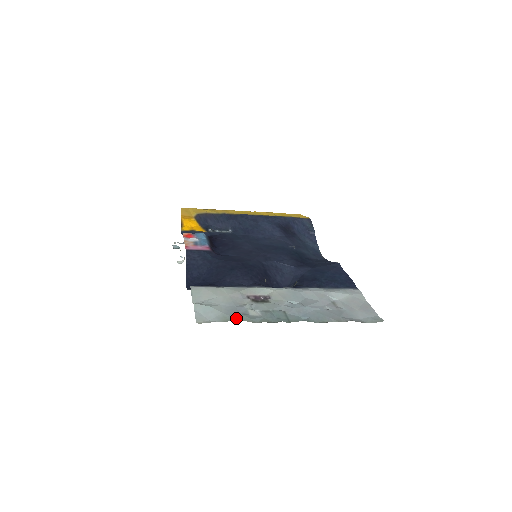
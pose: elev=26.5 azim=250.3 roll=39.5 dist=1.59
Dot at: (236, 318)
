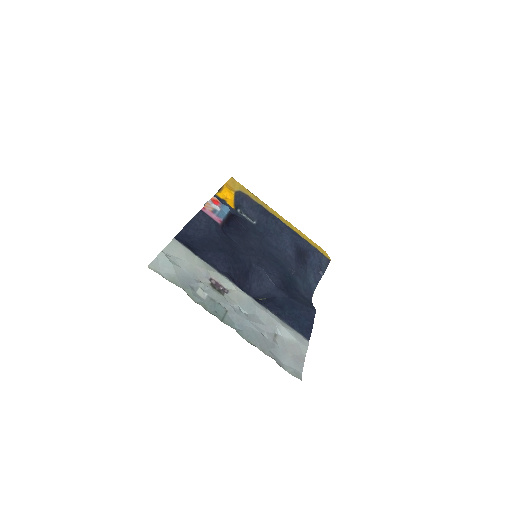
Dot at: (182, 286)
